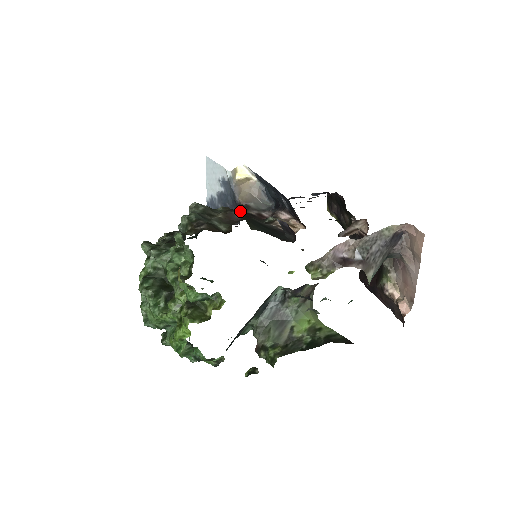
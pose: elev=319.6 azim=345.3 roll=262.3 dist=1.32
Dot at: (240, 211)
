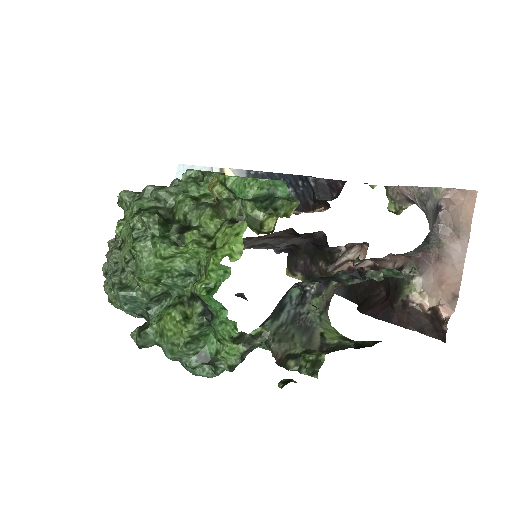
Dot at: occluded
